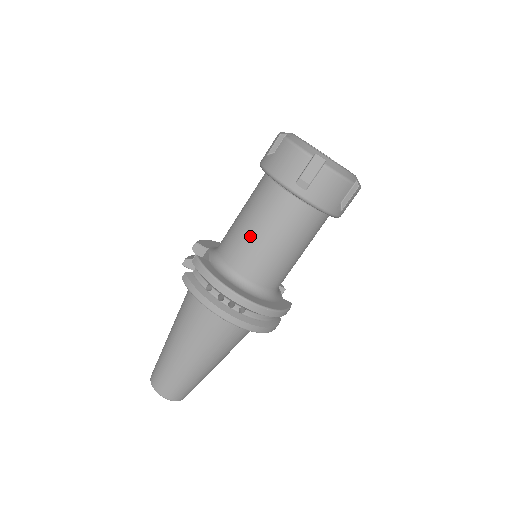
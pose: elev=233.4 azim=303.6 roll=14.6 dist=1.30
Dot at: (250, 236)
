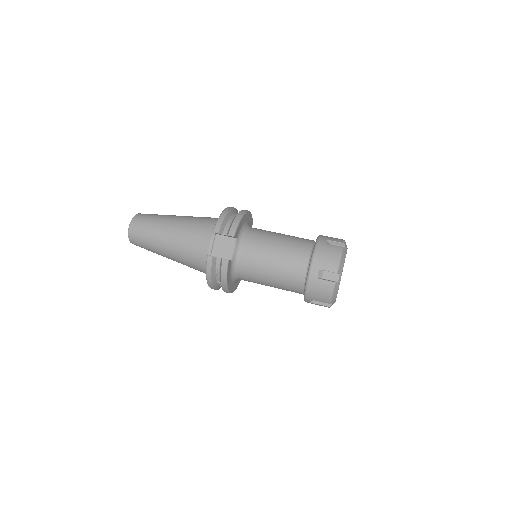
Dot at: (264, 278)
